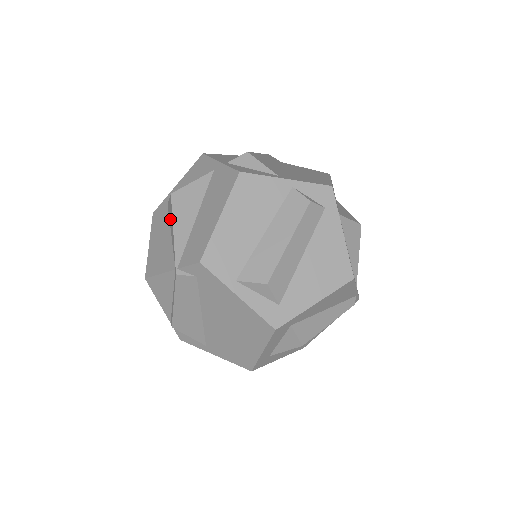
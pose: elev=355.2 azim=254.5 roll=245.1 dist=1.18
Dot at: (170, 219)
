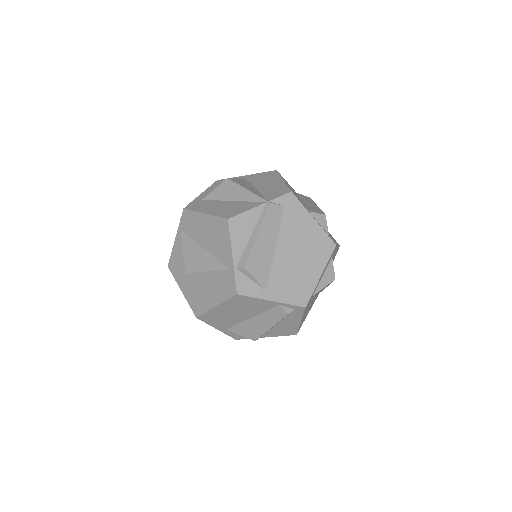
Dot at: (226, 195)
